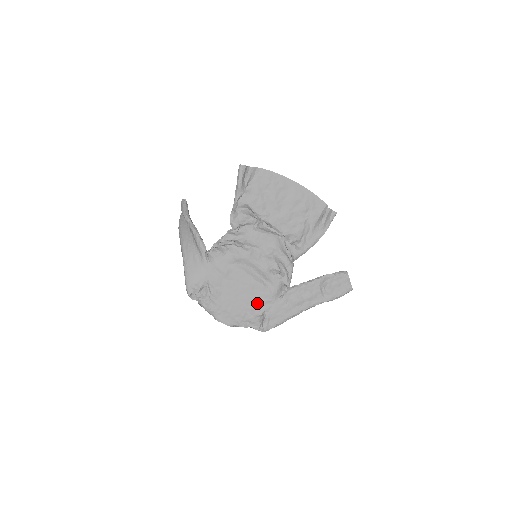
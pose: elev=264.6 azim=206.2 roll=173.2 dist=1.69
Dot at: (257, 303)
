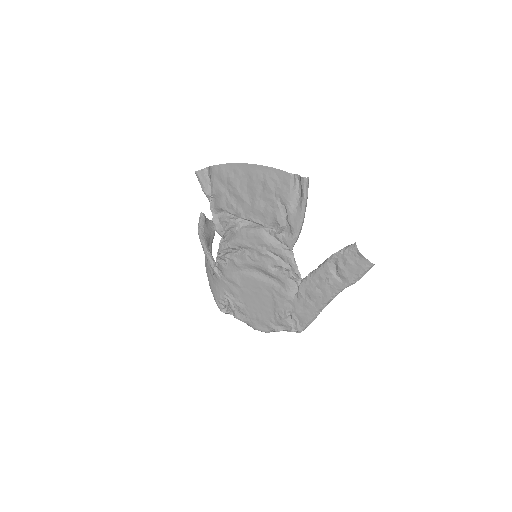
Dot at: (277, 305)
